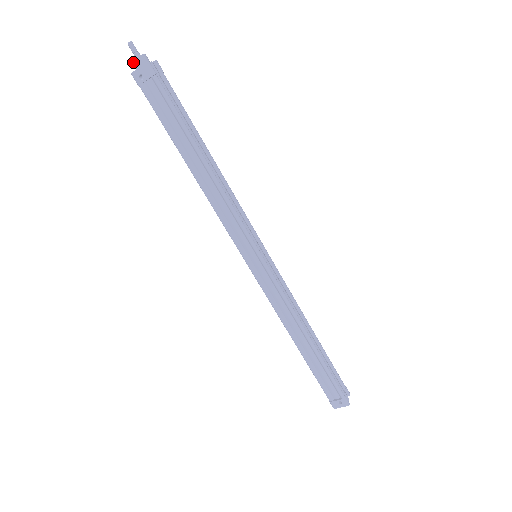
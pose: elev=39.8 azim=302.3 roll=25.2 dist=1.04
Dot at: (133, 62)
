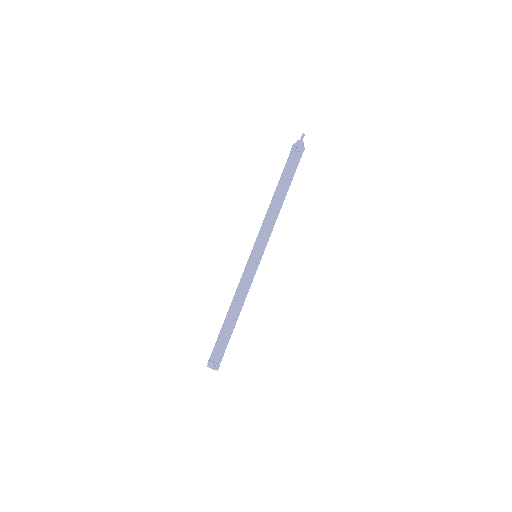
Dot at: (299, 140)
